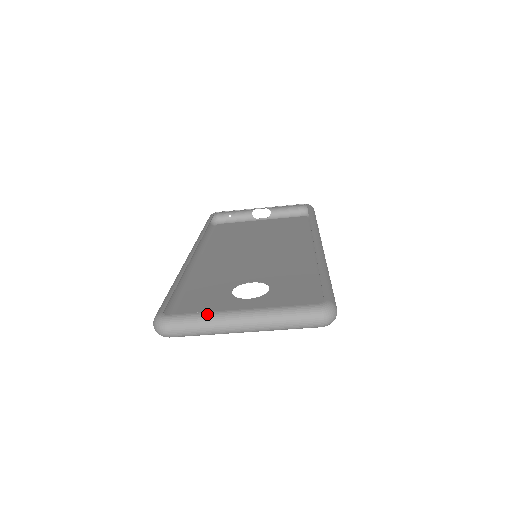
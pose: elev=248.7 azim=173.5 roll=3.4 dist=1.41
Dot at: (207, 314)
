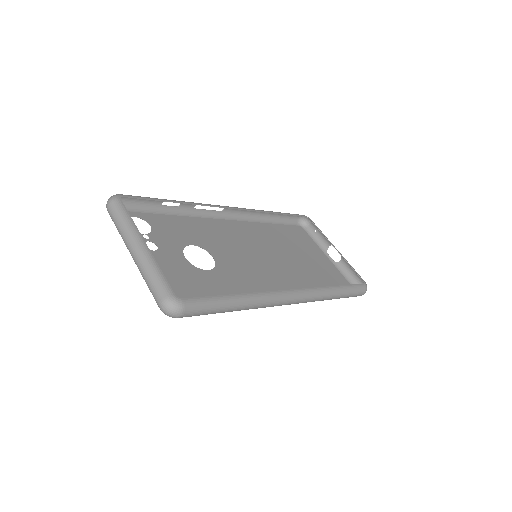
Dot at: (131, 222)
